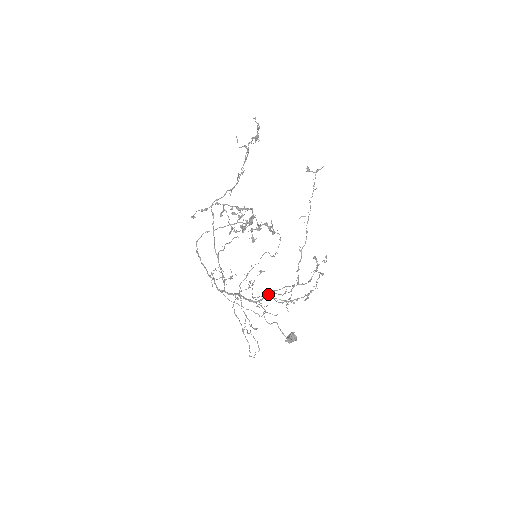
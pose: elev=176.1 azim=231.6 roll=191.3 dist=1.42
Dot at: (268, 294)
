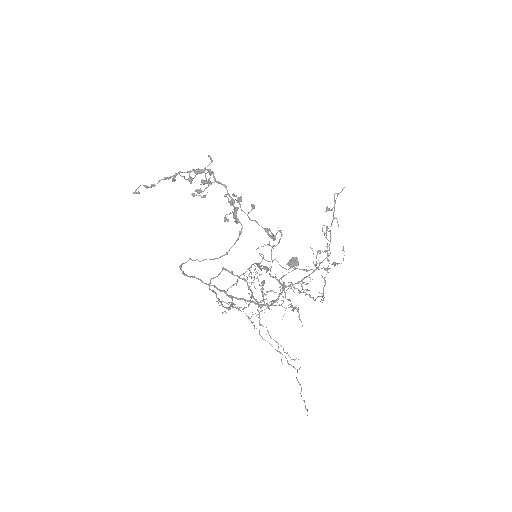
Dot at: (282, 291)
